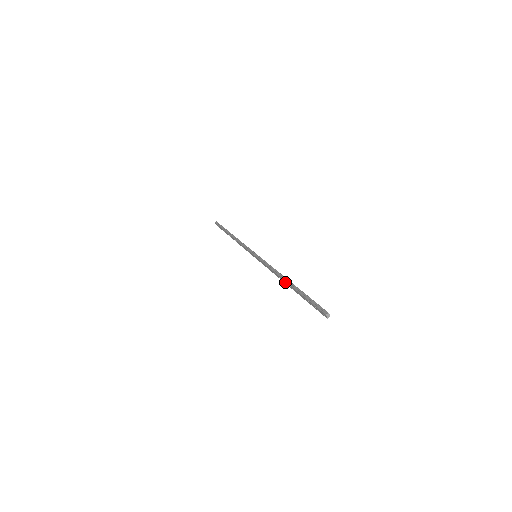
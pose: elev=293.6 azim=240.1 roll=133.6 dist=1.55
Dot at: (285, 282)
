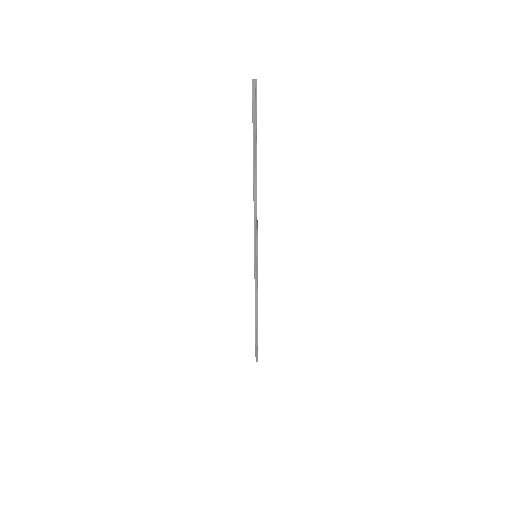
Dot at: (253, 179)
